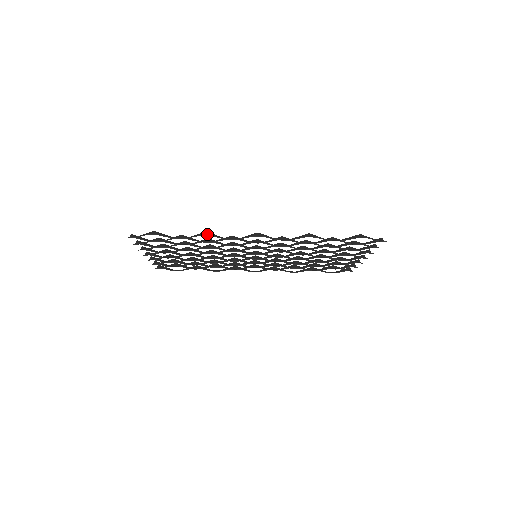
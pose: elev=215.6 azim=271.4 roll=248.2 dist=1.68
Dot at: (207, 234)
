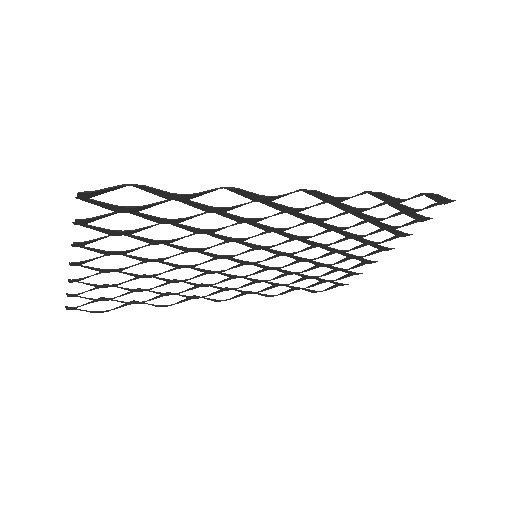
Dot at: occluded
